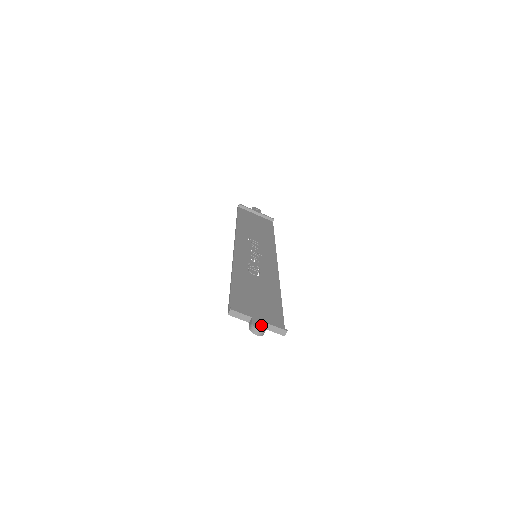
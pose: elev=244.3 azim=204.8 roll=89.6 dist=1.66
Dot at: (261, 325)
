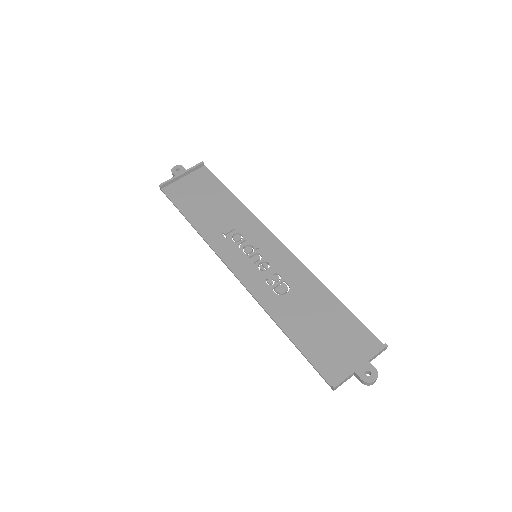
Dot at: (369, 371)
